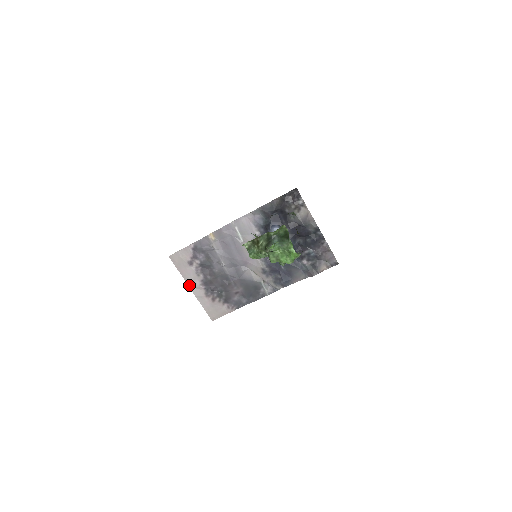
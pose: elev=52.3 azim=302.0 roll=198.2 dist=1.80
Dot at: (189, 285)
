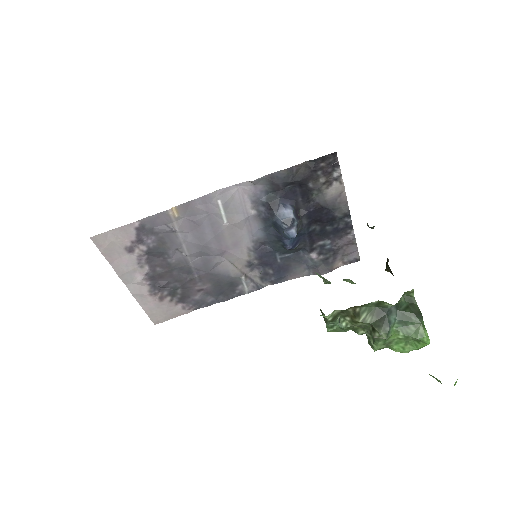
Dot at: (123, 279)
